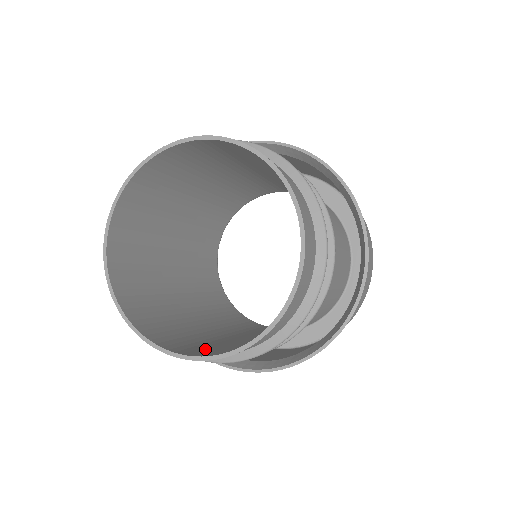
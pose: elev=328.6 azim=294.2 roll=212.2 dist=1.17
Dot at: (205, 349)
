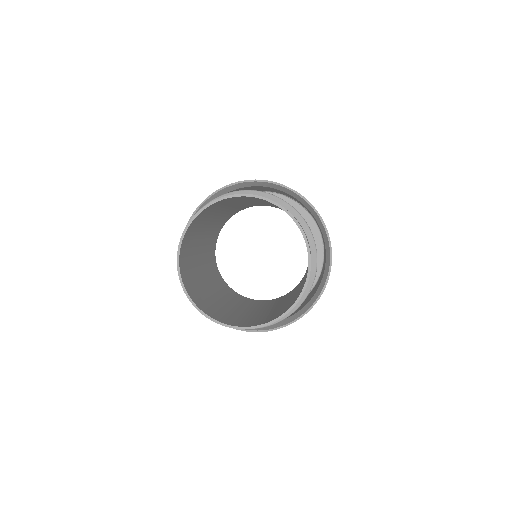
Dot at: (205, 304)
